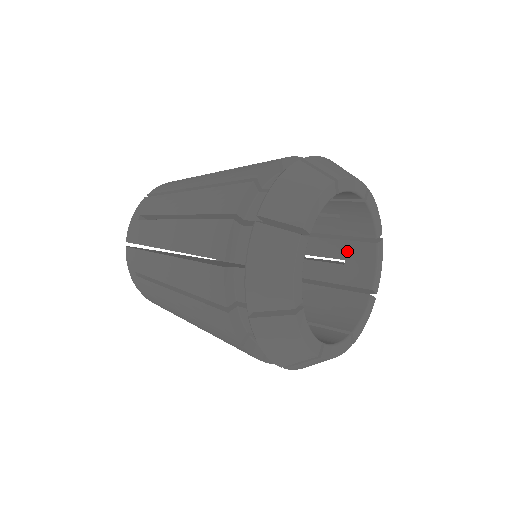
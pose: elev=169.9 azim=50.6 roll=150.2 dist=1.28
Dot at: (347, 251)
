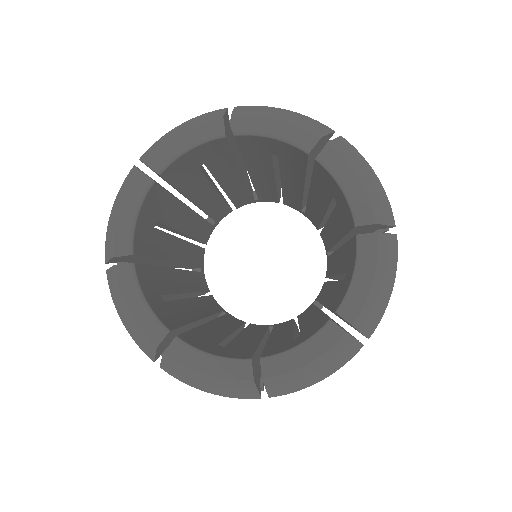
Dot at: (324, 185)
